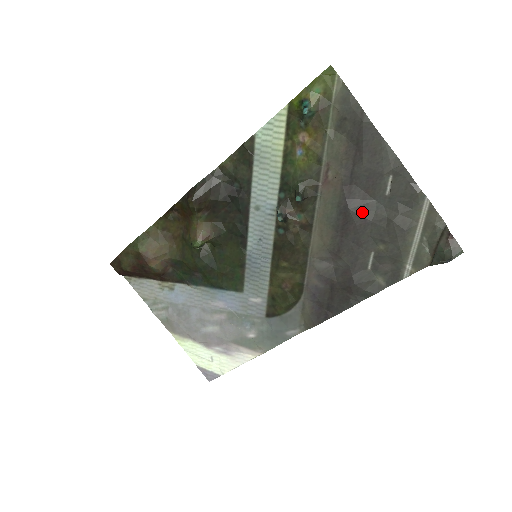
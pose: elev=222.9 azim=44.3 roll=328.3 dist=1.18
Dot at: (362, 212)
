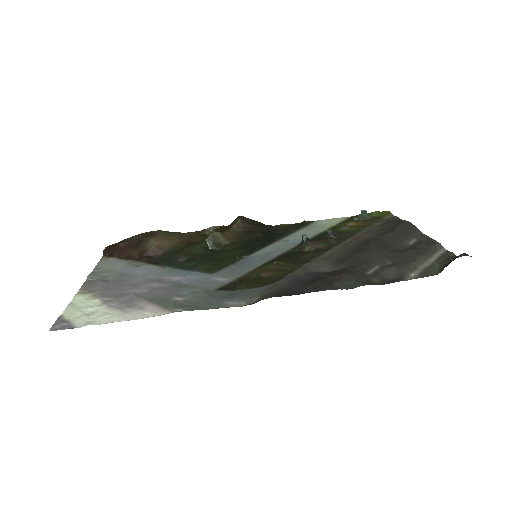
Dot at: (381, 247)
